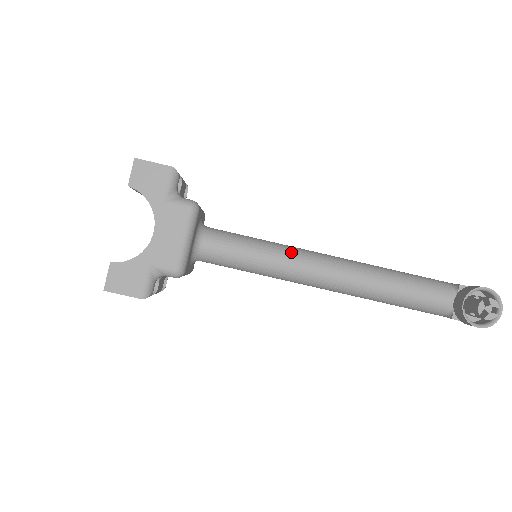
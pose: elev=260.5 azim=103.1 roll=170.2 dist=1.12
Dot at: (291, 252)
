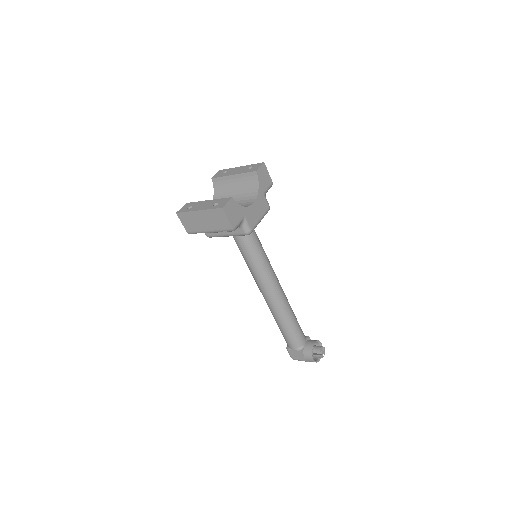
Dot at: occluded
